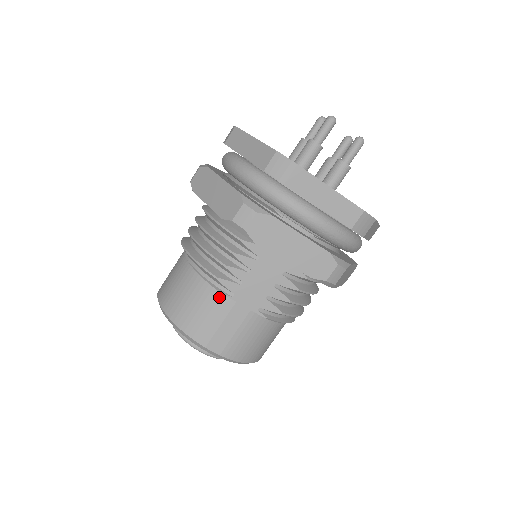
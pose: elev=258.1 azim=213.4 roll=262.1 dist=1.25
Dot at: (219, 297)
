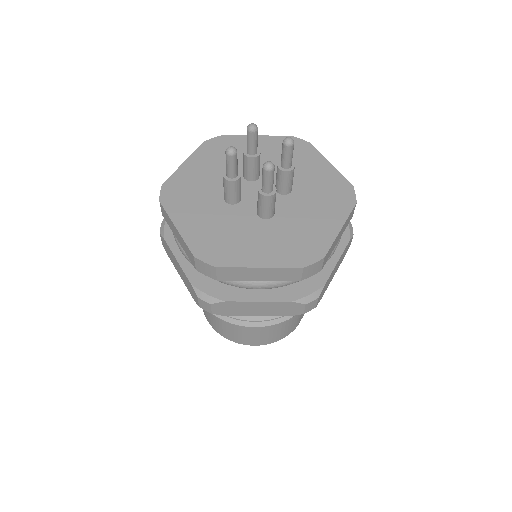
Dot at: occluded
